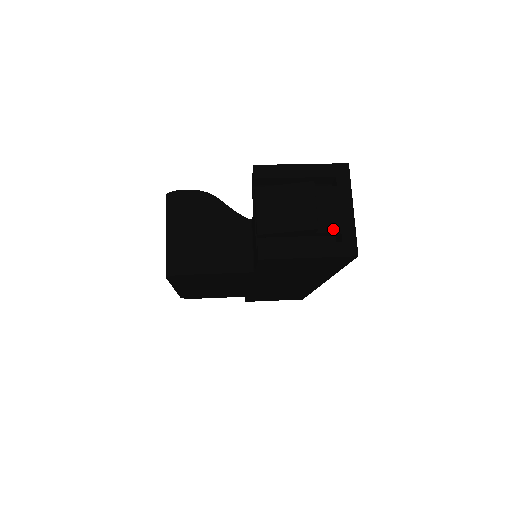
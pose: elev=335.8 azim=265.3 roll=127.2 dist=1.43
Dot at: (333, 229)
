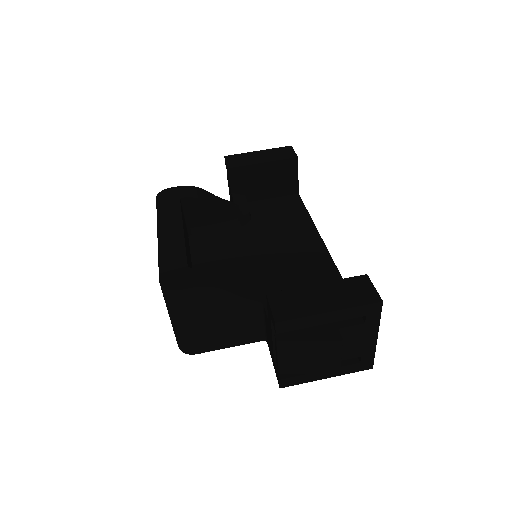
Dot at: (353, 356)
